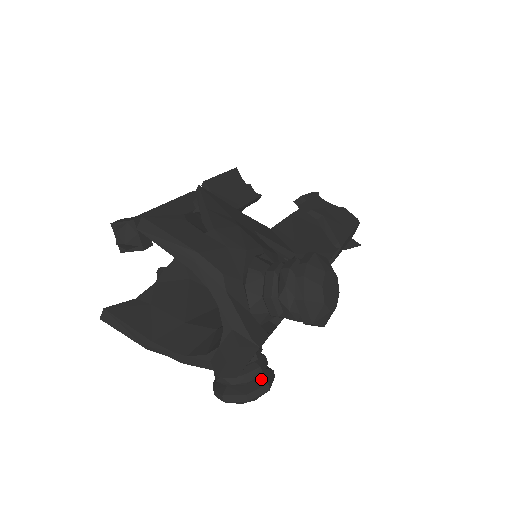
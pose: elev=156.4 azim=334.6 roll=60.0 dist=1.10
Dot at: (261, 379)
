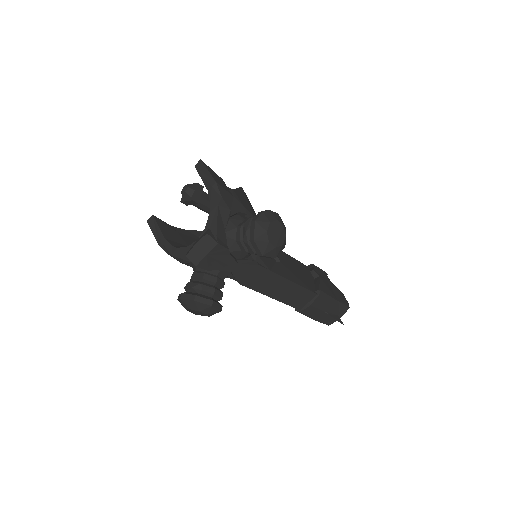
Dot at: (211, 298)
